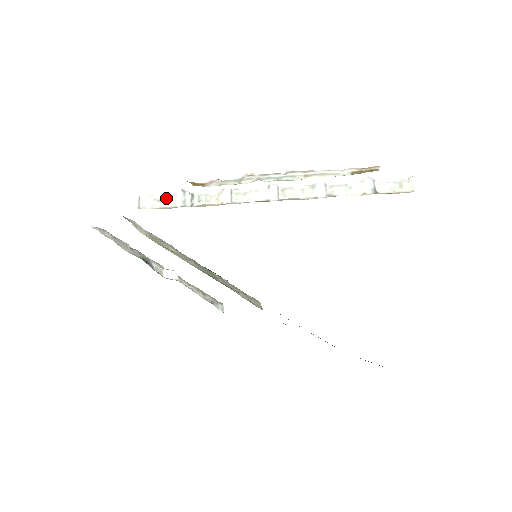
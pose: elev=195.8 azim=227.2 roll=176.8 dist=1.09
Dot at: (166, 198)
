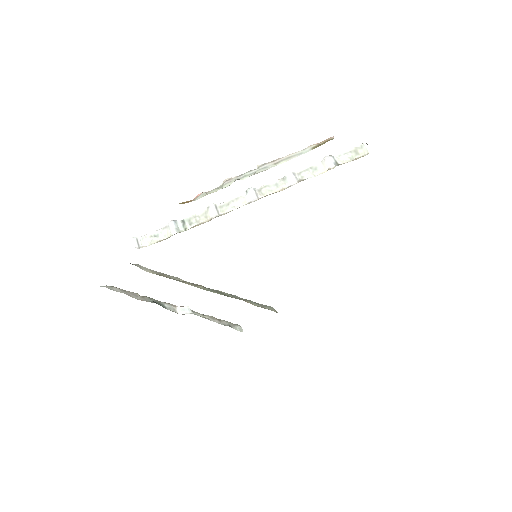
Dot at: (161, 232)
